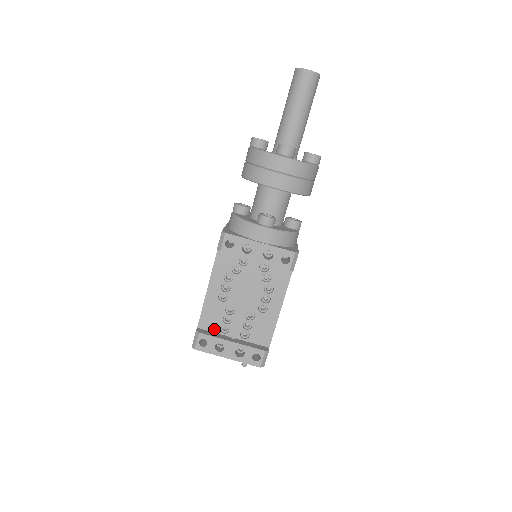
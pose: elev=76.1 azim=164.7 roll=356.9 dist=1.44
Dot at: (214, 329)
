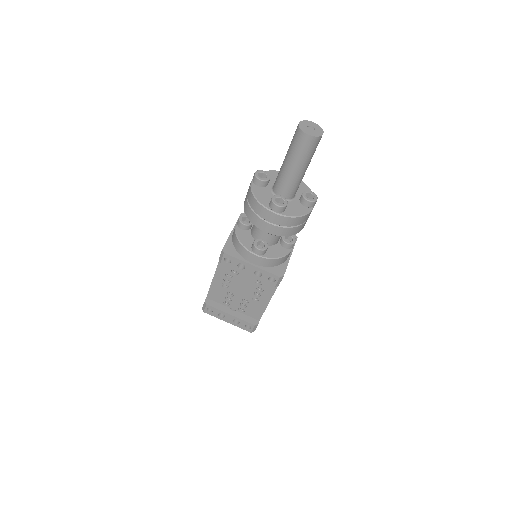
Dot at: (219, 301)
